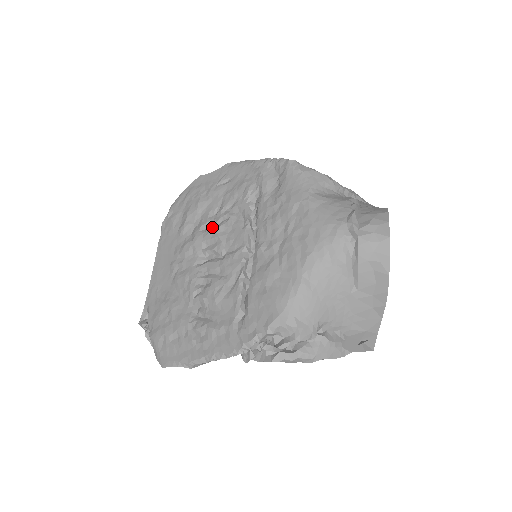
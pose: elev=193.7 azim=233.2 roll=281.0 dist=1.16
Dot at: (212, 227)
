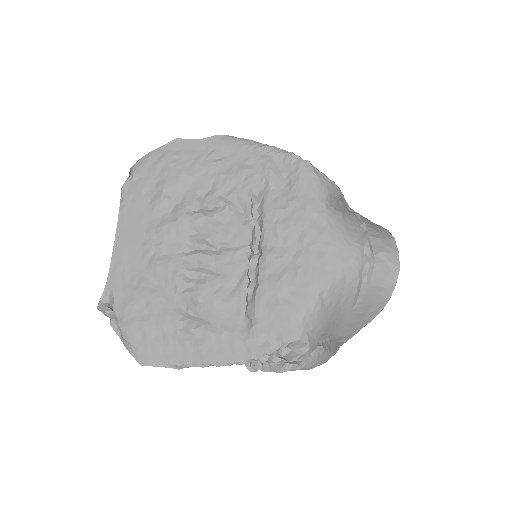
Dot at: (202, 211)
